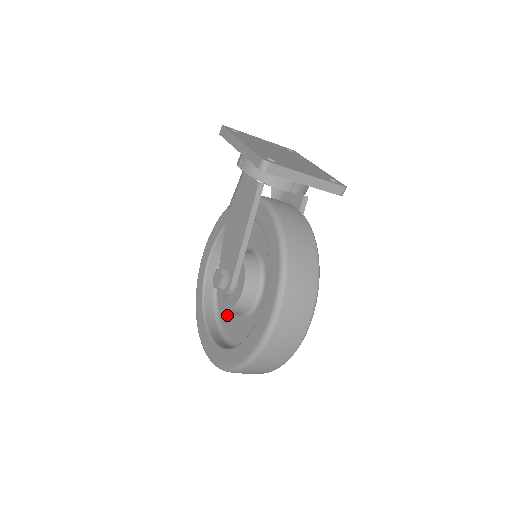
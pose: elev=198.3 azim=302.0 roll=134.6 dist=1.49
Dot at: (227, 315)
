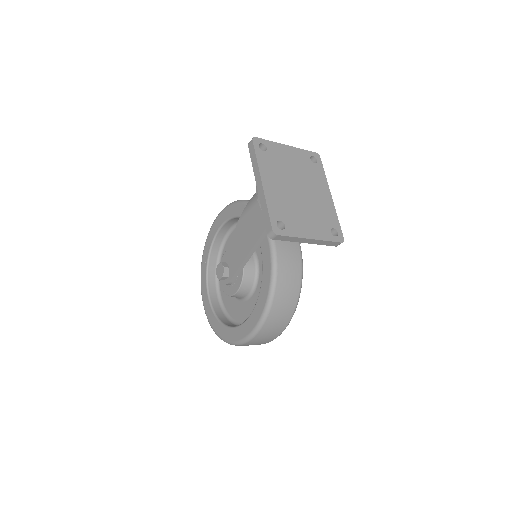
Dot at: occluded
